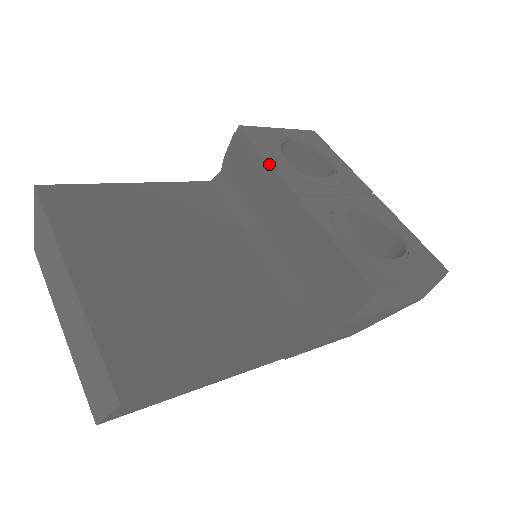
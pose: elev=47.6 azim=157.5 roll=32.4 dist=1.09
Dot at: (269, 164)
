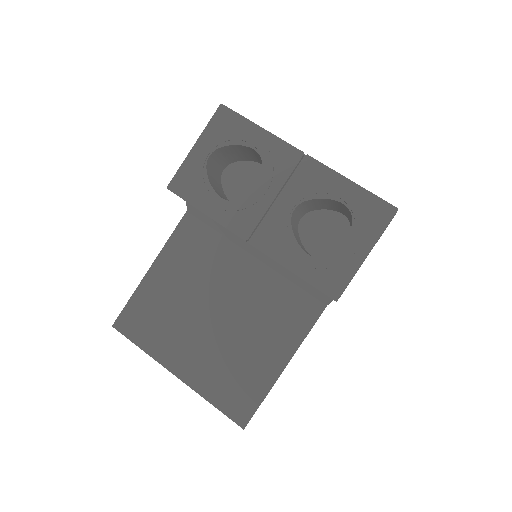
Dot at: occluded
